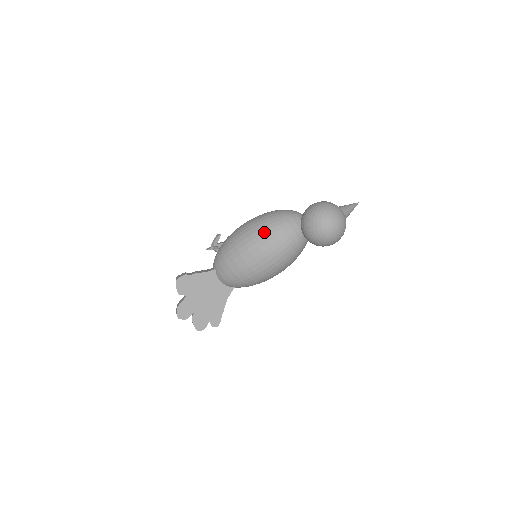
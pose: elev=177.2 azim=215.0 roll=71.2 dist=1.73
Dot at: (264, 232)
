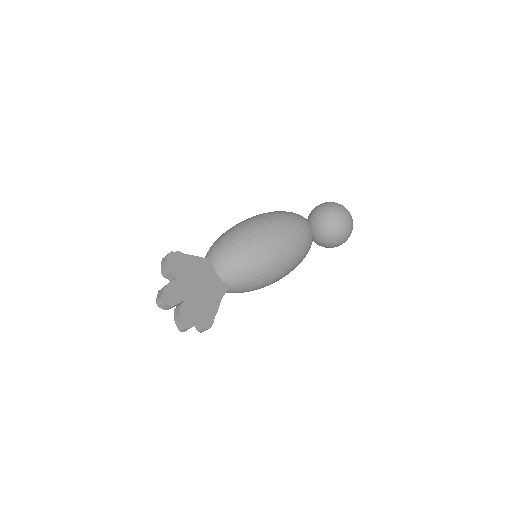
Dot at: (277, 216)
